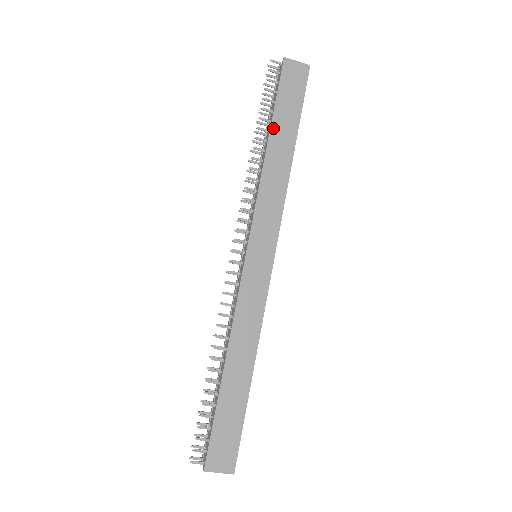
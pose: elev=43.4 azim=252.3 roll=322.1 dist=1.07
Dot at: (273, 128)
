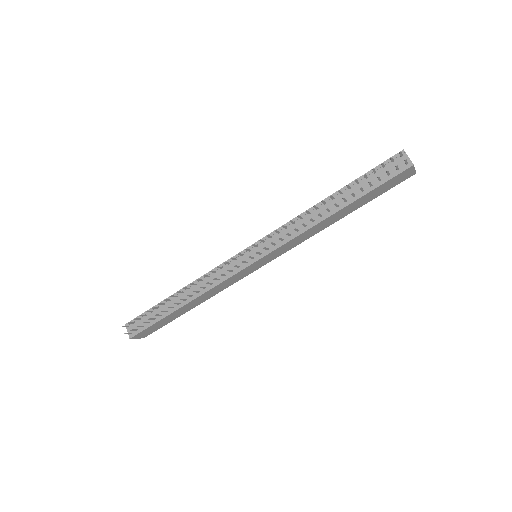
Dot at: (351, 204)
